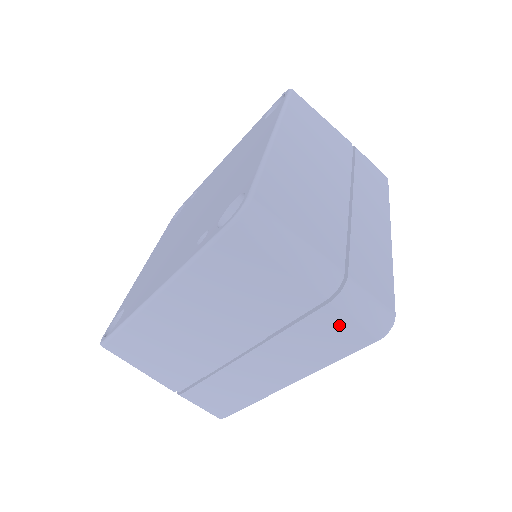
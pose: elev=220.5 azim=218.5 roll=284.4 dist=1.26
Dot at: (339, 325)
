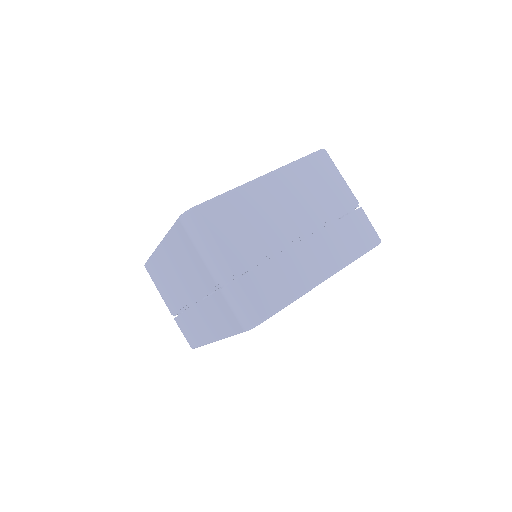
Dot at: (226, 308)
